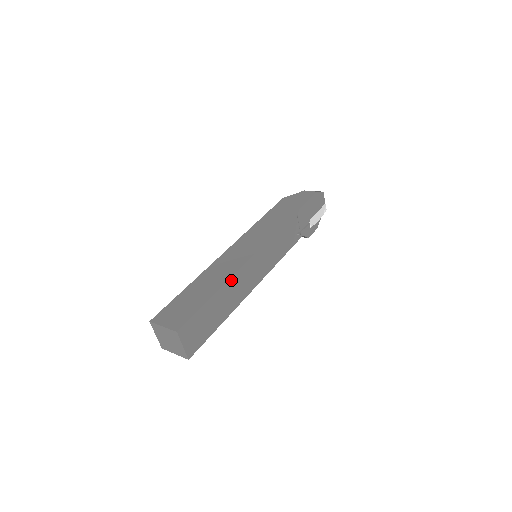
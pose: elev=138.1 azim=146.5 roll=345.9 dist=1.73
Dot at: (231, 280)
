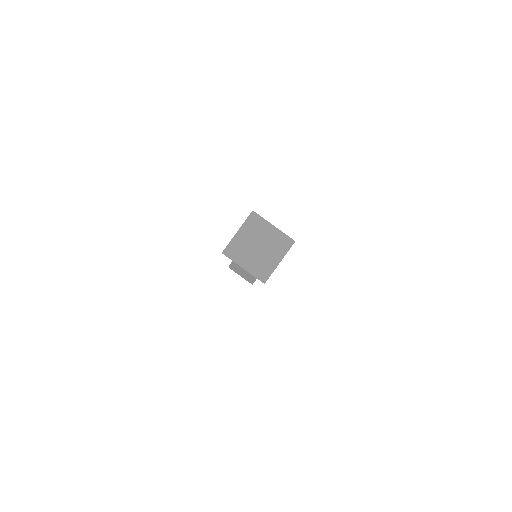
Dot at: occluded
